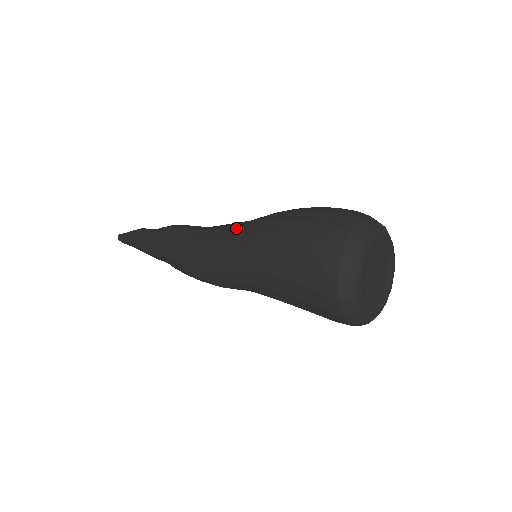
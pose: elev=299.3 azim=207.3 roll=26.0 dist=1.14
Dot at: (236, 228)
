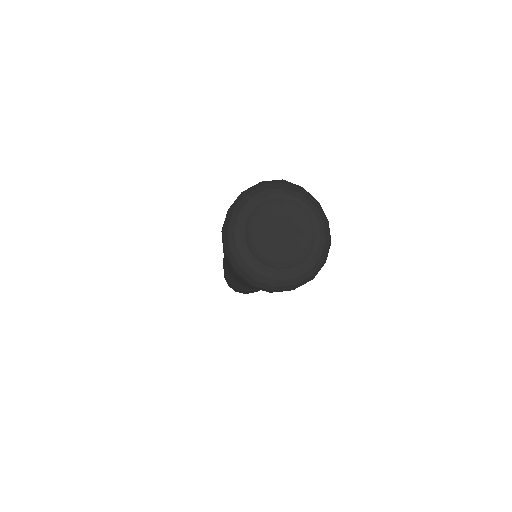
Dot at: occluded
